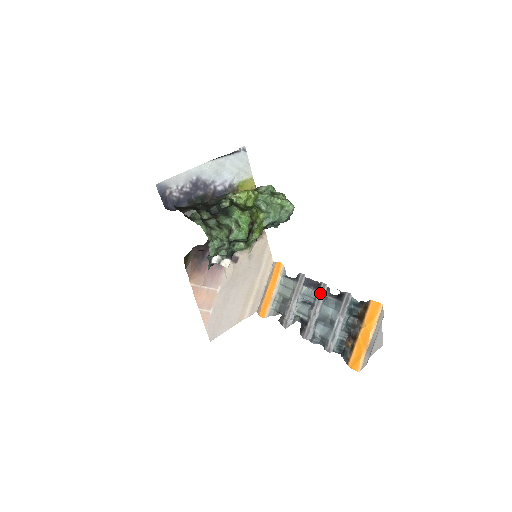
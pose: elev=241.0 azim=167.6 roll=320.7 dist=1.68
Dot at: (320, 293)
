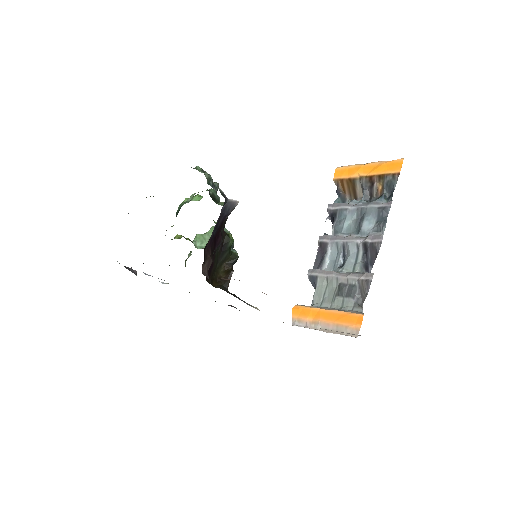
Dot at: (329, 240)
